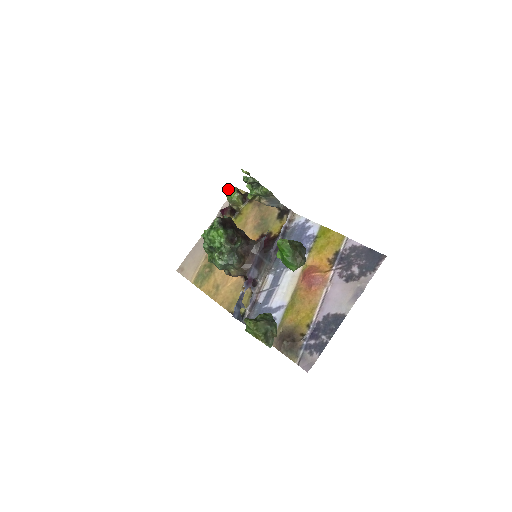
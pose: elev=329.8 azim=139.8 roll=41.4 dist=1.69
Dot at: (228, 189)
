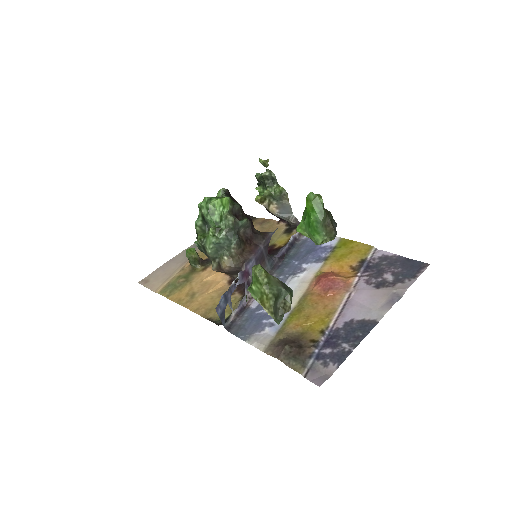
Dot at: occluded
